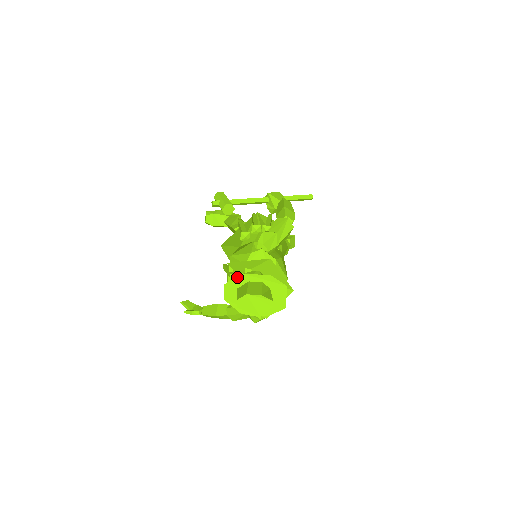
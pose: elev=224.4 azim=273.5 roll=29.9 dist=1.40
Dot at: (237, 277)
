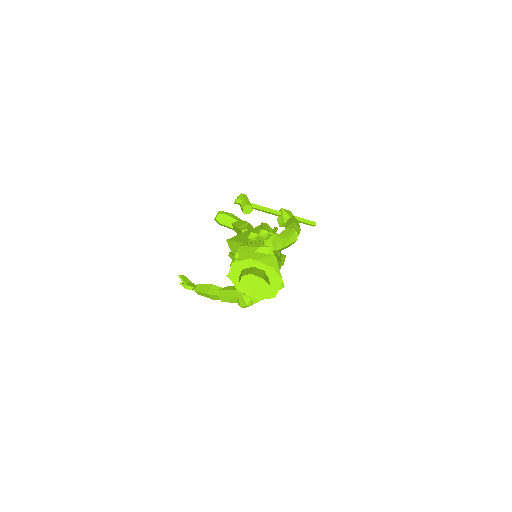
Dot at: (245, 260)
